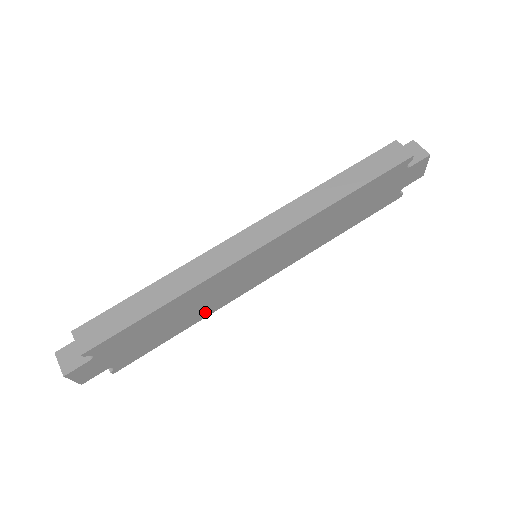
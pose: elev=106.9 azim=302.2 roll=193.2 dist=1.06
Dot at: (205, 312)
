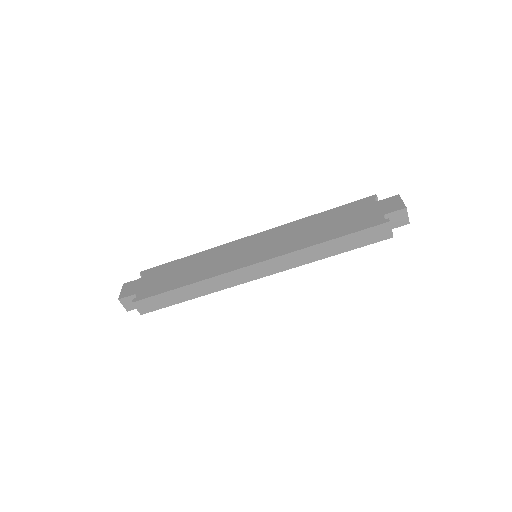
Dot at: occluded
